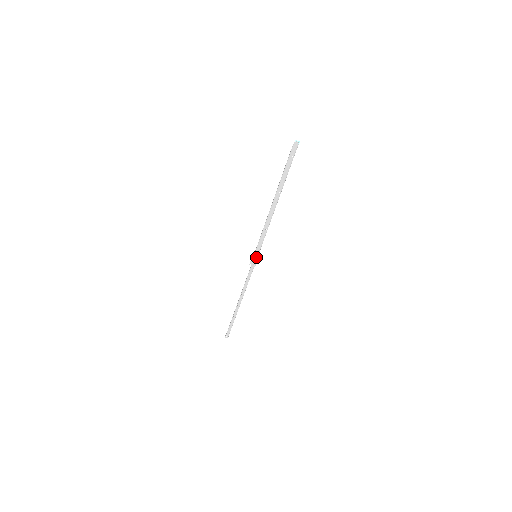
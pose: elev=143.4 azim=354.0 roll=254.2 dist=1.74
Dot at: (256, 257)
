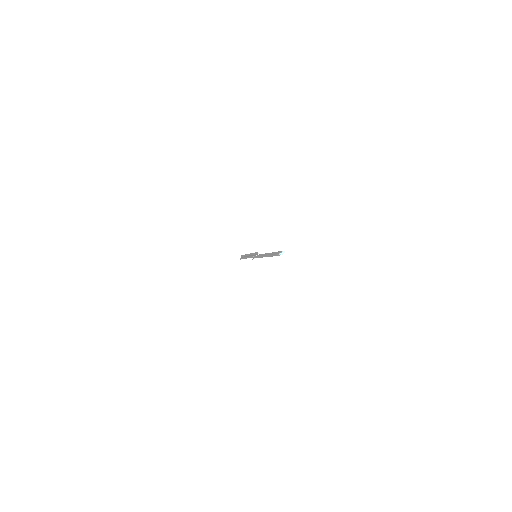
Dot at: occluded
